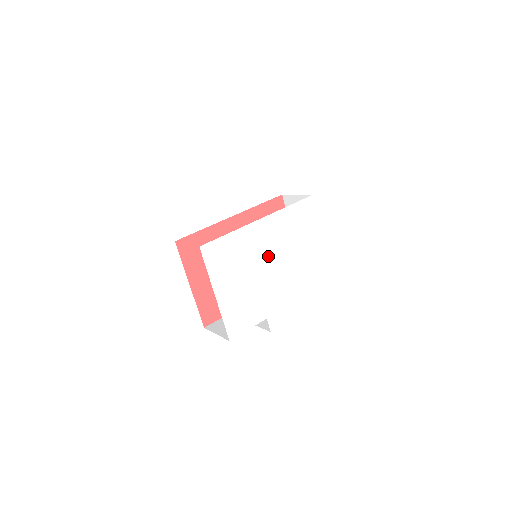
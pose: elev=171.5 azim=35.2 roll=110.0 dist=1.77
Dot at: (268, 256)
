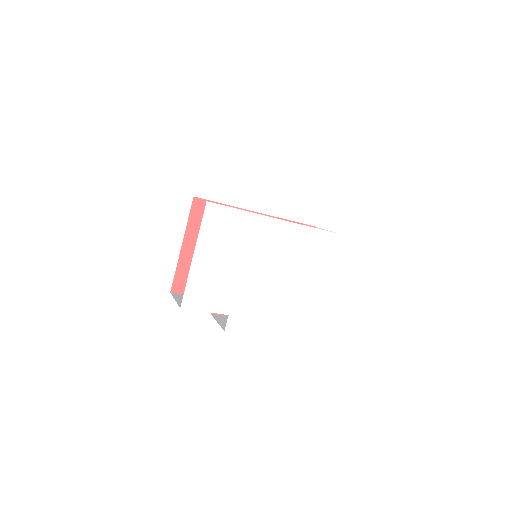
Dot at: (265, 258)
